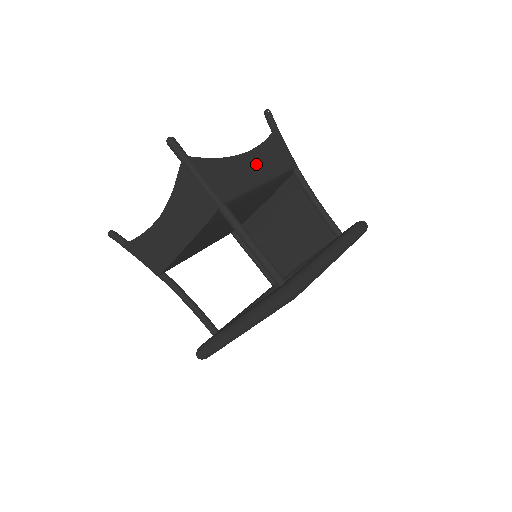
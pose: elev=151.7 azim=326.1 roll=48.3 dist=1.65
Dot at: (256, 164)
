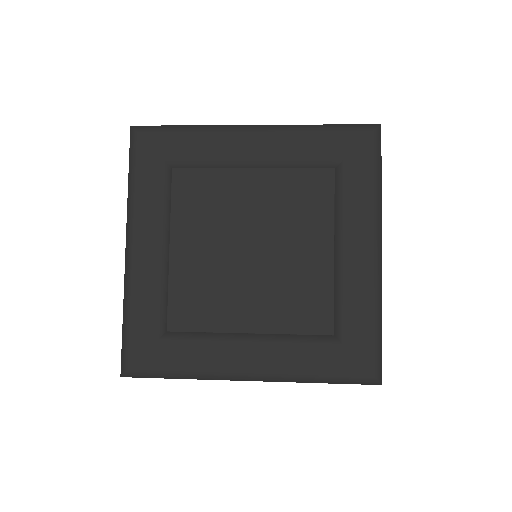
Dot at: occluded
